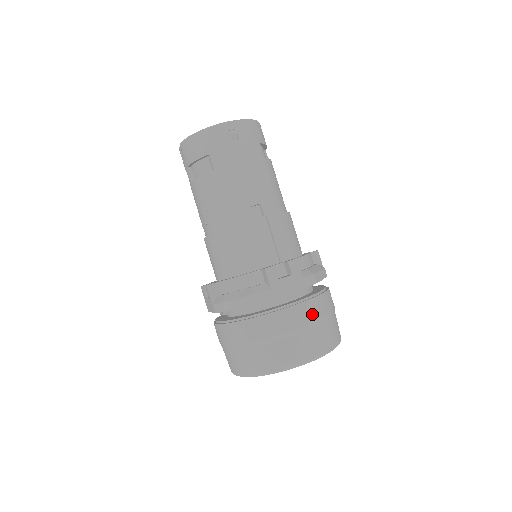
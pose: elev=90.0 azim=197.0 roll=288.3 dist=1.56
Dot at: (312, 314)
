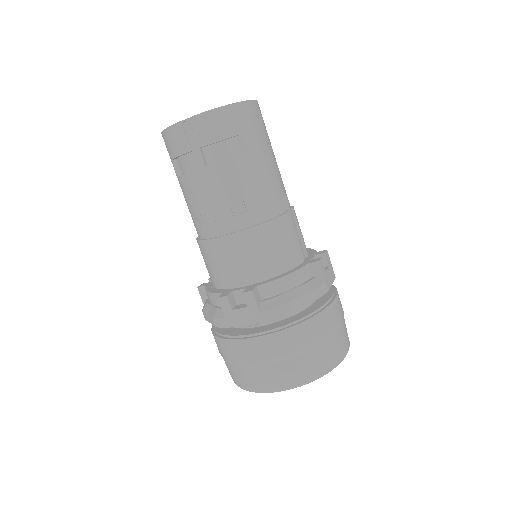
Dot at: (341, 304)
